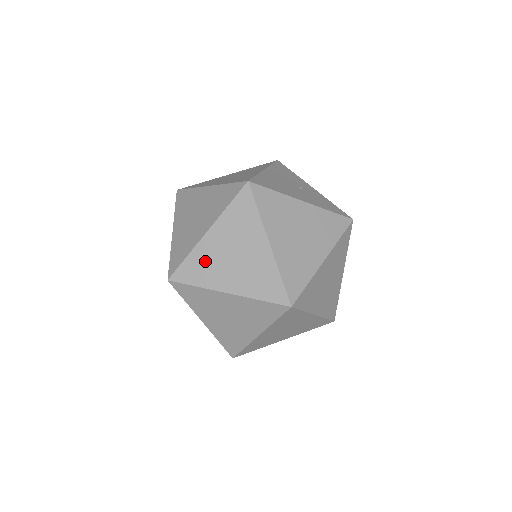
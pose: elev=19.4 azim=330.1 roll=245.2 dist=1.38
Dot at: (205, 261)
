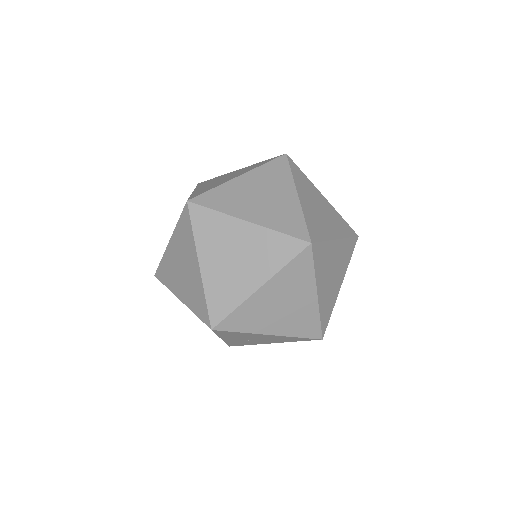
Dot at: occluded
